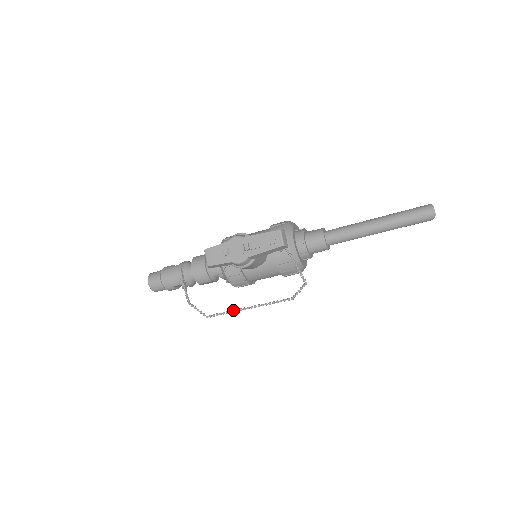
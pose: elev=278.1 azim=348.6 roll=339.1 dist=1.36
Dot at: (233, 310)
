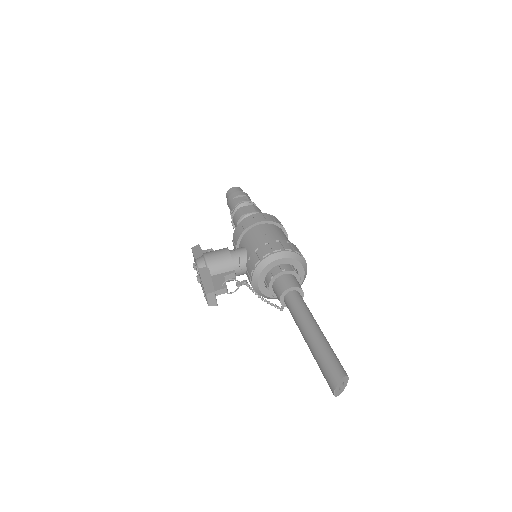
Dot at: occluded
